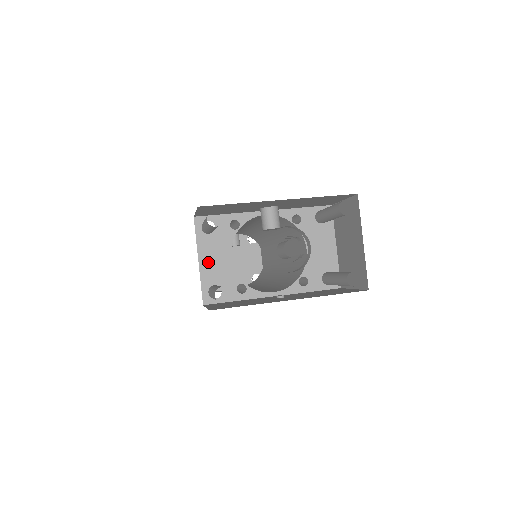
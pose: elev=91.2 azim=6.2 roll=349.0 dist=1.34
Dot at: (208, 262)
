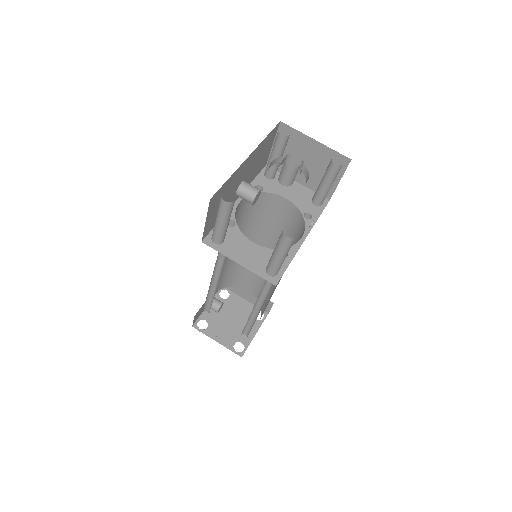
Dot at: (245, 259)
